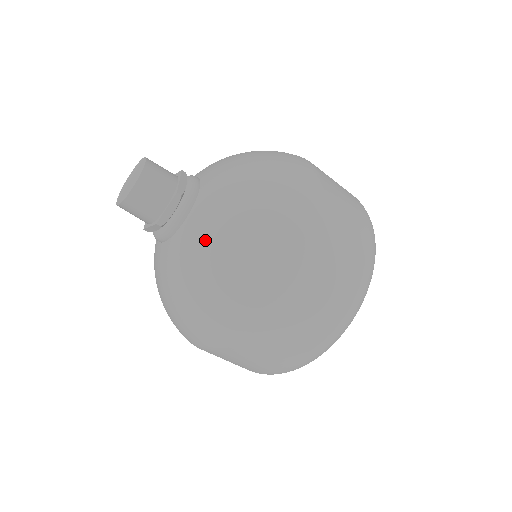
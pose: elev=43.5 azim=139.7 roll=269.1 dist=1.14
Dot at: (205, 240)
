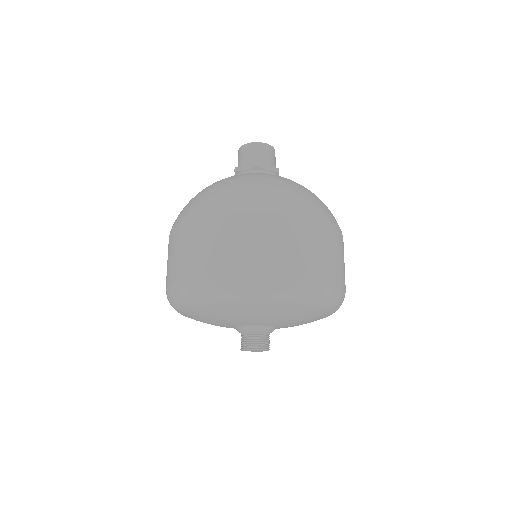
Dot at: occluded
